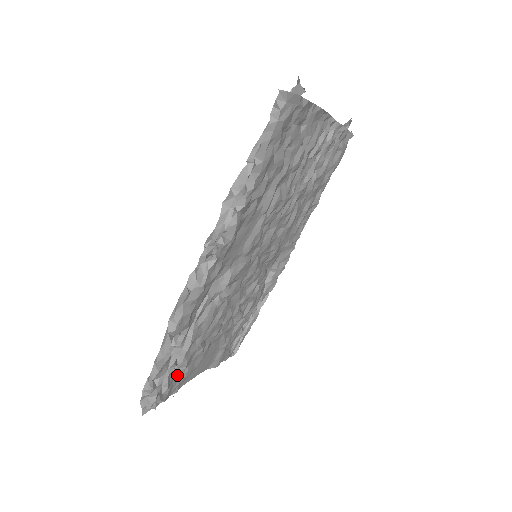
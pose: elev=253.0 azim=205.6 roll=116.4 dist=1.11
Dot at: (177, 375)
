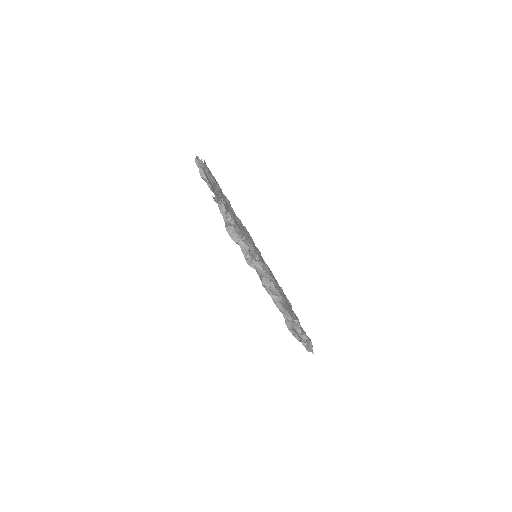
Dot at: occluded
